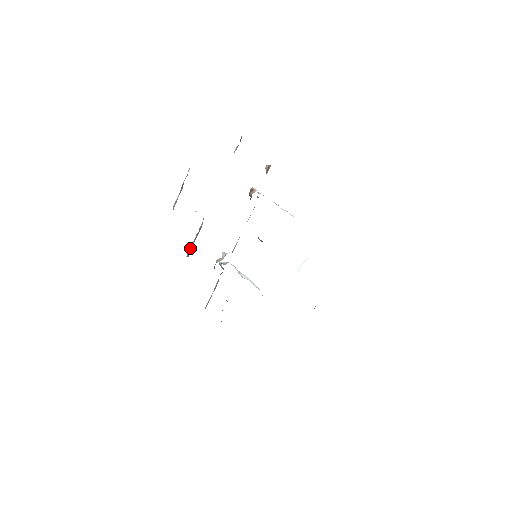
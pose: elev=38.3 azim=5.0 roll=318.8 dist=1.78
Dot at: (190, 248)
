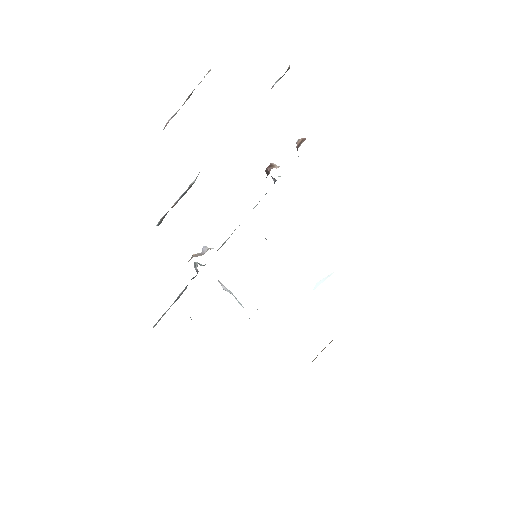
Dot at: (166, 213)
